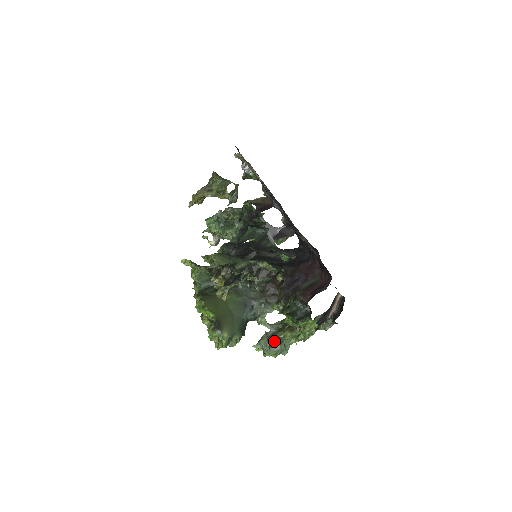
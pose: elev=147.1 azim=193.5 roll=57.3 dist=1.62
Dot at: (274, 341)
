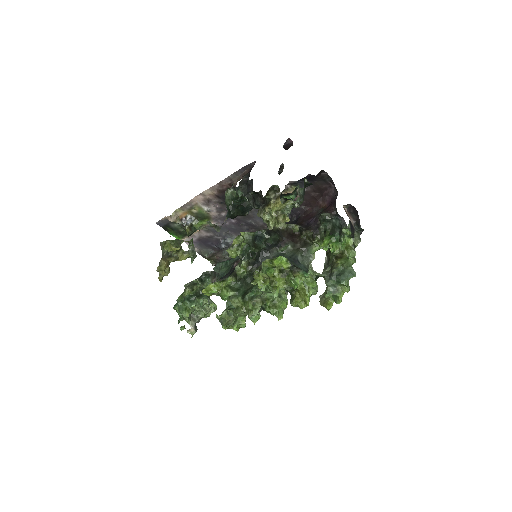
Dot at: (337, 274)
